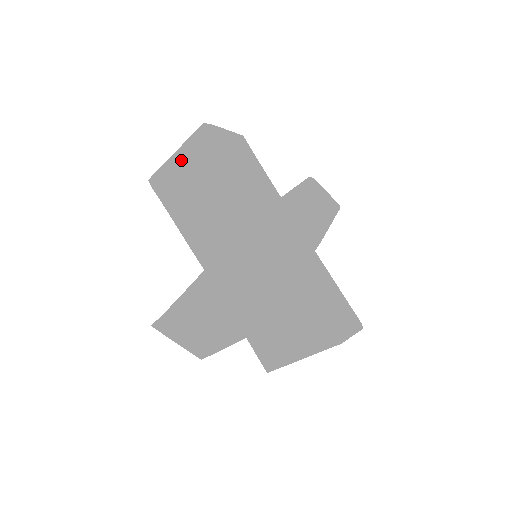
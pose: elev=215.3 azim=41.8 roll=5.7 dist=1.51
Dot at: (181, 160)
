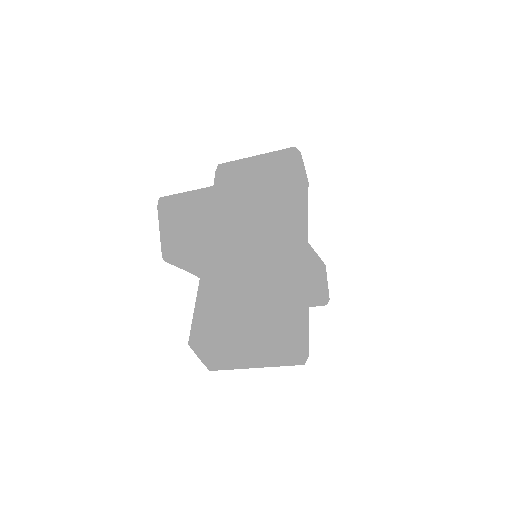
Dot at: (258, 161)
